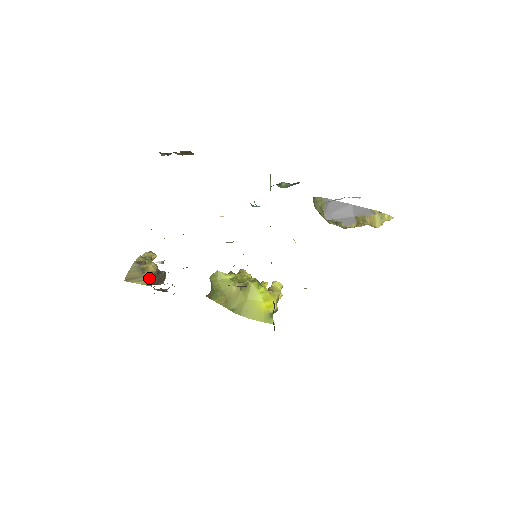
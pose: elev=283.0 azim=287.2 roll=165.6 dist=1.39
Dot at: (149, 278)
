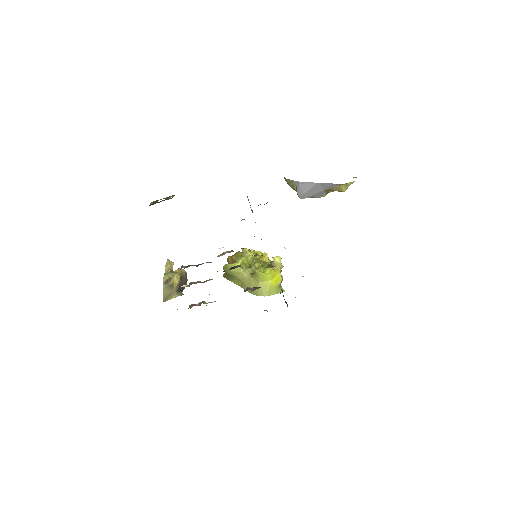
Dot at: (178, 289)
